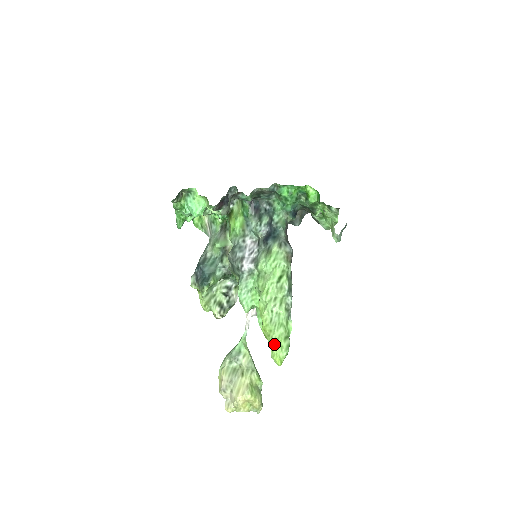
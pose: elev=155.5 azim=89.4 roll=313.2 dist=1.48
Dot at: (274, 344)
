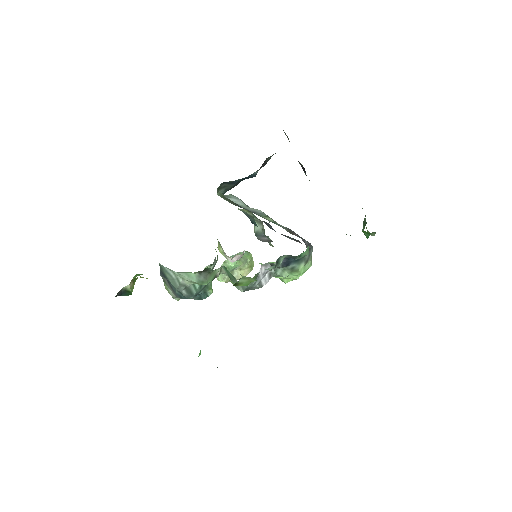
Dot at: occluded
